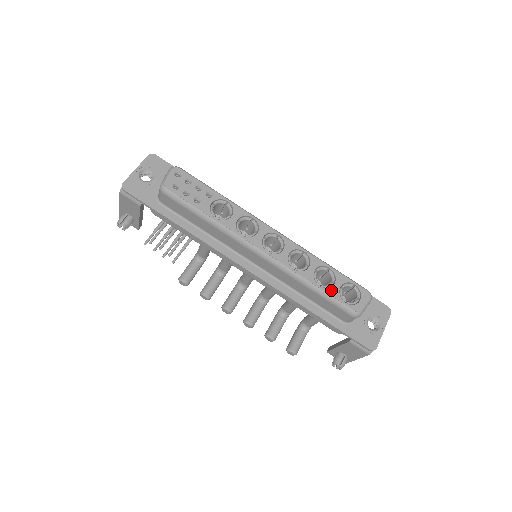
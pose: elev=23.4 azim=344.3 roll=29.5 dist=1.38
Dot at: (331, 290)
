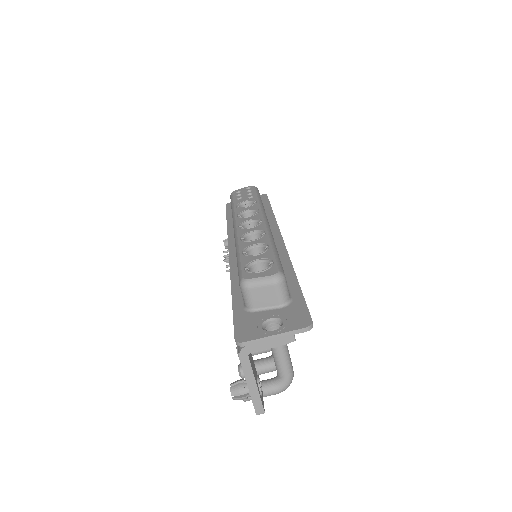
Dot at: (246, 258)
